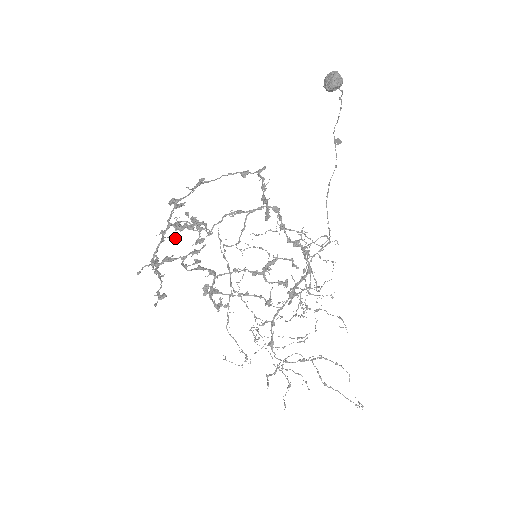
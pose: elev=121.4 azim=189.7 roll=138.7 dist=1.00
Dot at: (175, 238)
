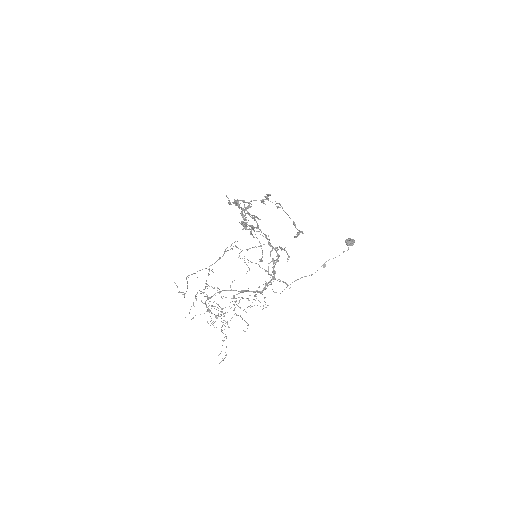
Dot at: (246, 208)
